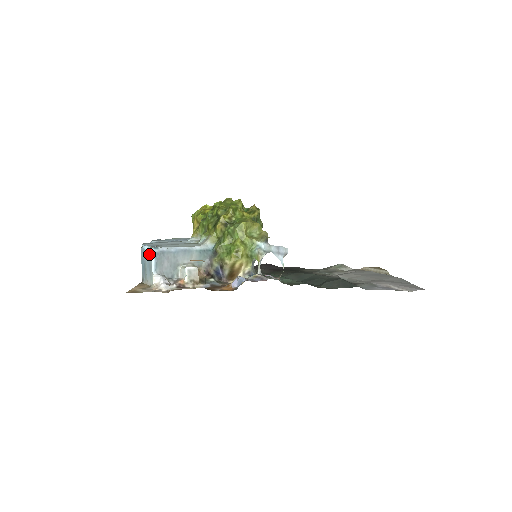
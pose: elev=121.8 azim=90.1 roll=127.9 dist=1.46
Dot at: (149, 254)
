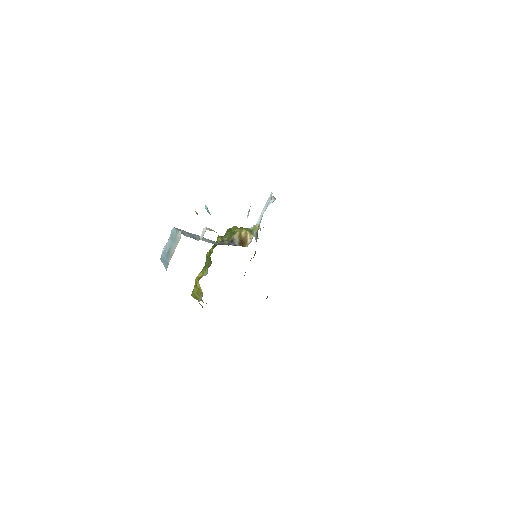
Dot at: (171, 235)
